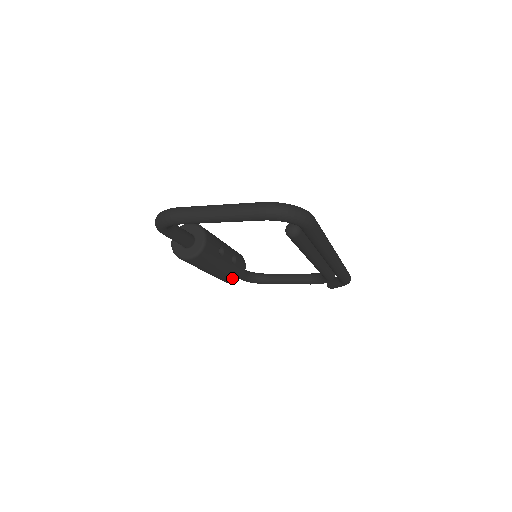
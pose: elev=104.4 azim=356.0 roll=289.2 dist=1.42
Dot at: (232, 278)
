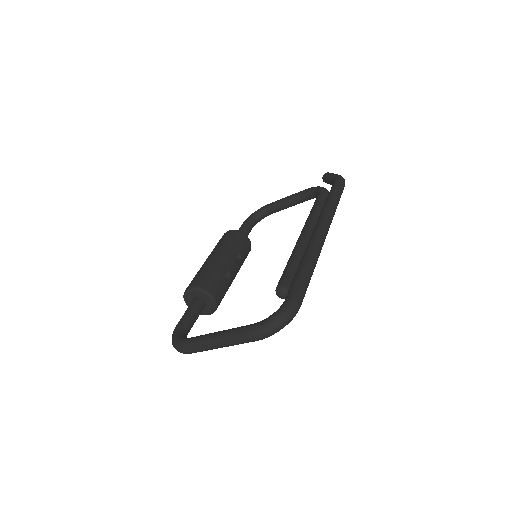
Dot at: occluded
